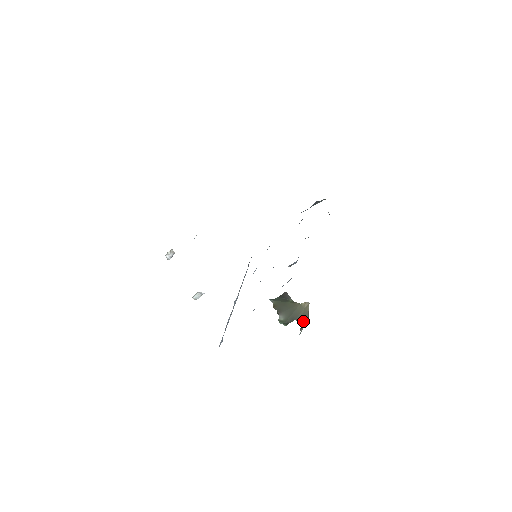
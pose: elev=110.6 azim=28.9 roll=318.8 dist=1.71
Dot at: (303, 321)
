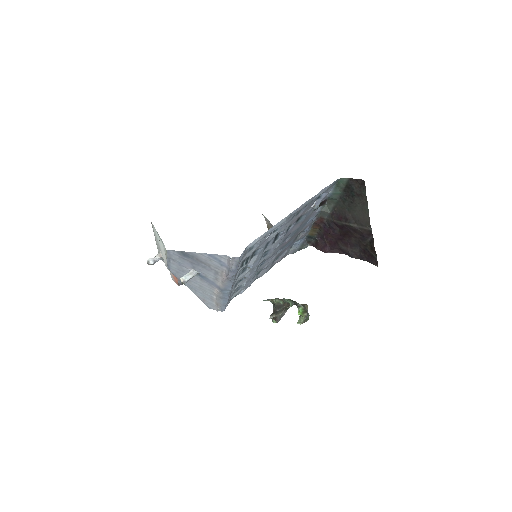
Dot at: (307, 311)
